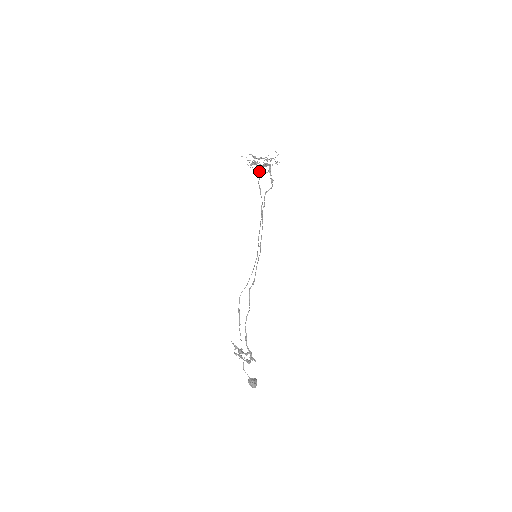
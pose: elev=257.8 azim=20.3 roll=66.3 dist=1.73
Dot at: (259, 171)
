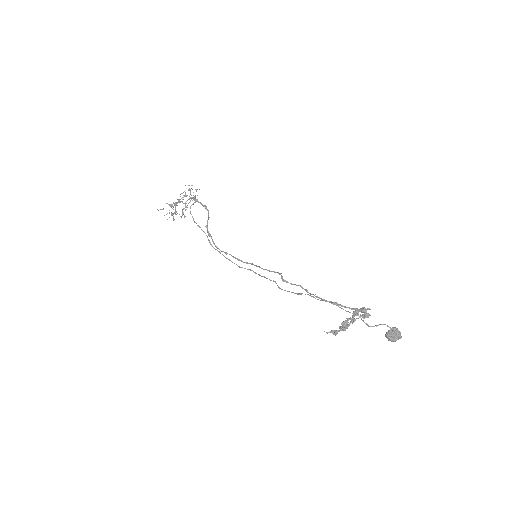
Dot at: (184, 216)
